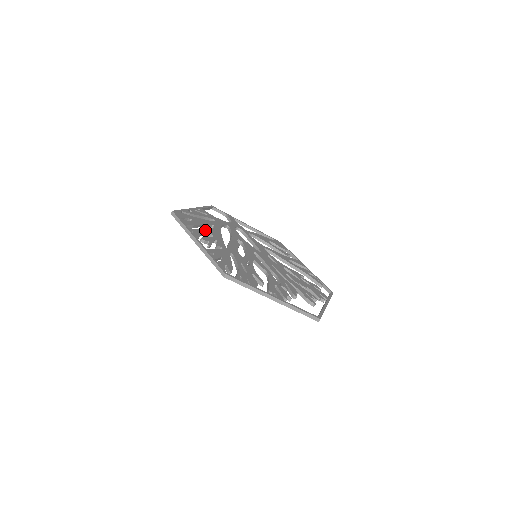
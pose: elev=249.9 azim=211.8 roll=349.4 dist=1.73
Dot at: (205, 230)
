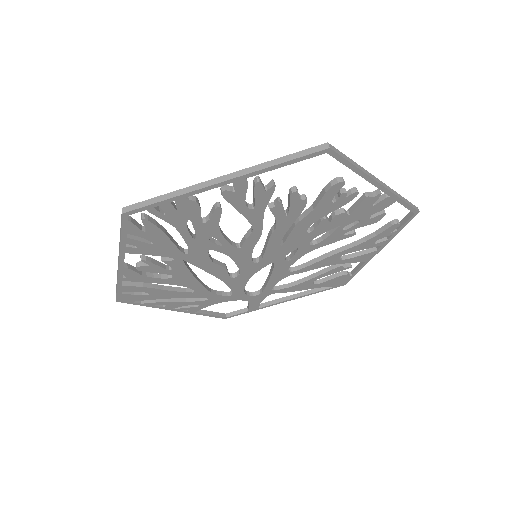
Dot at: occluded
